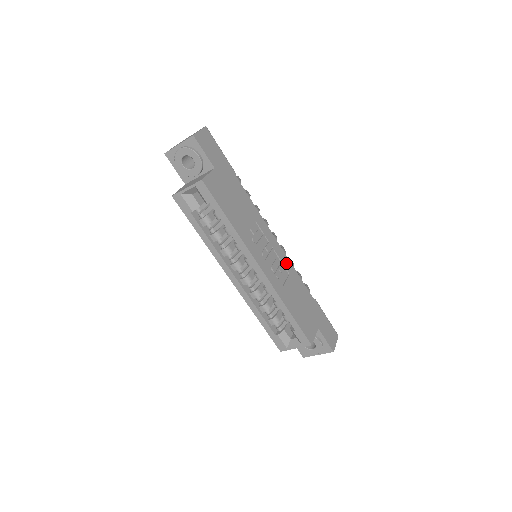
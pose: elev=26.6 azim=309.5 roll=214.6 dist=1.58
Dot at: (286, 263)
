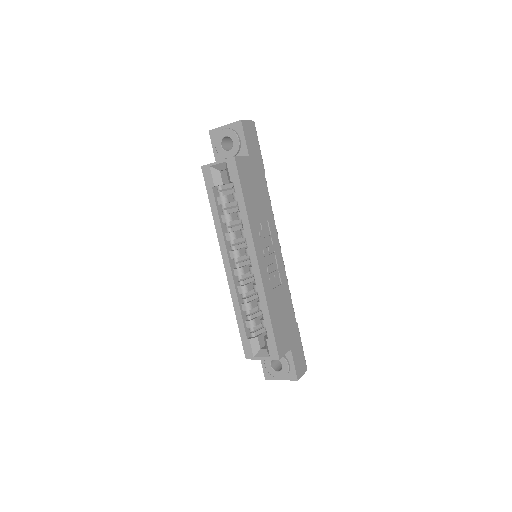
Dot at: (282, 273)
